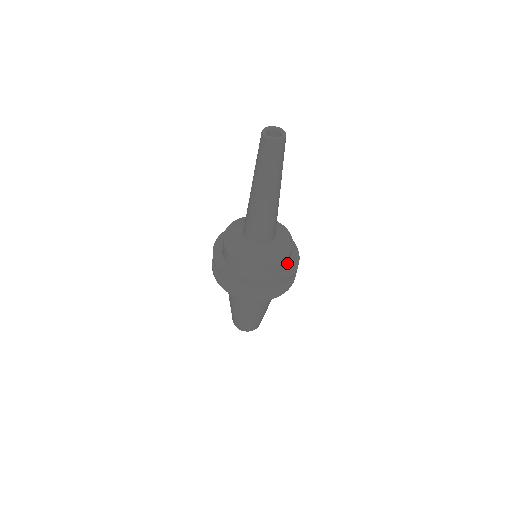
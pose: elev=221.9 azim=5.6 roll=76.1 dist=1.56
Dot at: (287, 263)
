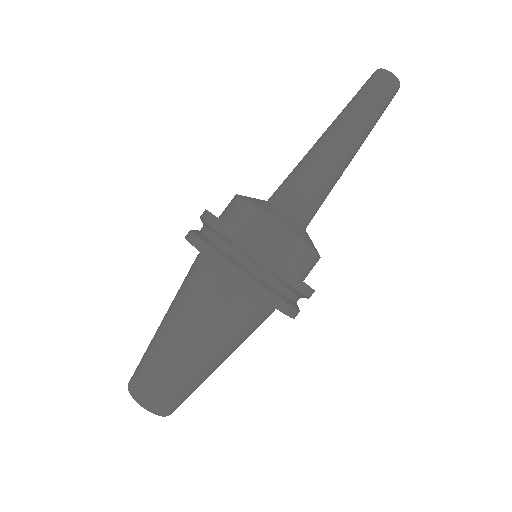
Dot at: occluded
